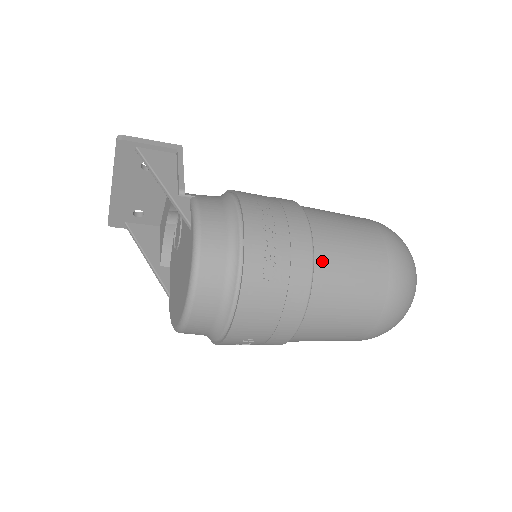
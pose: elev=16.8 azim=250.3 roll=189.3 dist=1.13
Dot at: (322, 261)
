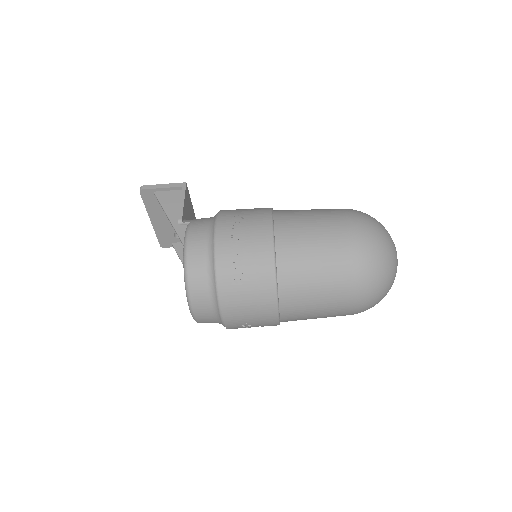
Dot at: (284, 257)
